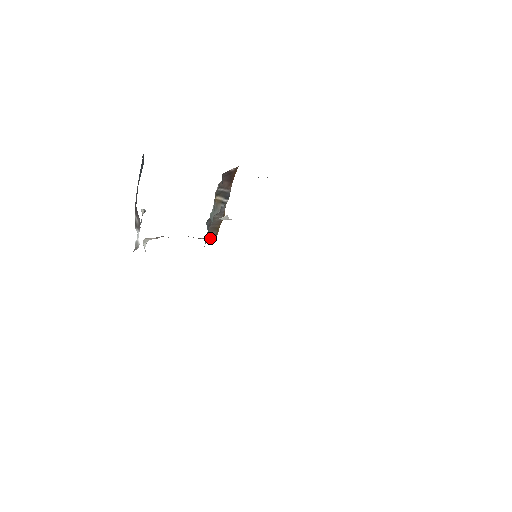
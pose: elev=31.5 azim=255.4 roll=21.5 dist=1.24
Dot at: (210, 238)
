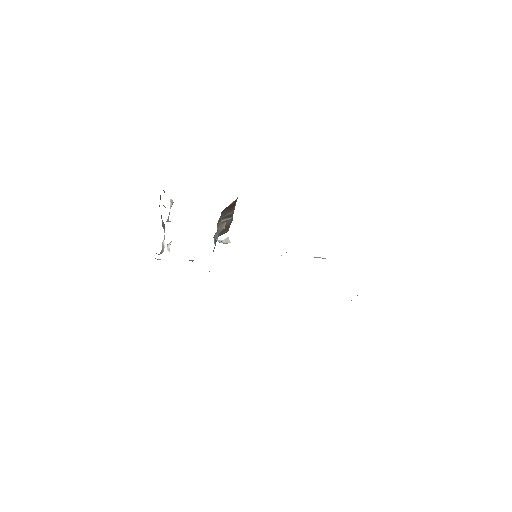
Dot at: occluded
